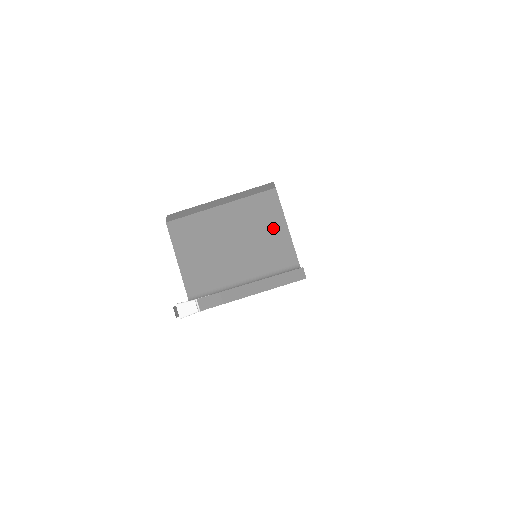
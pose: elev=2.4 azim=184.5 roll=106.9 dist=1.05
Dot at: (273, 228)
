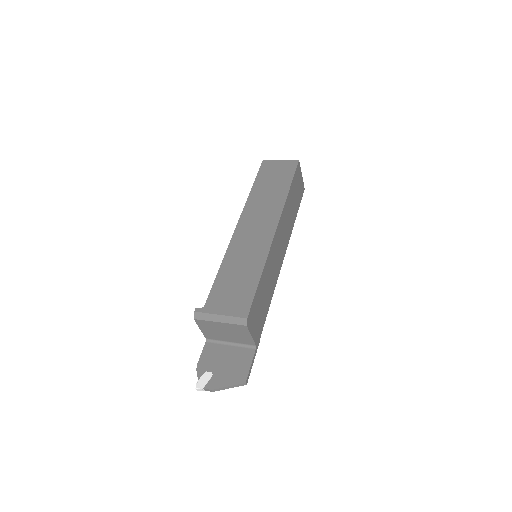
Dot at: (245, 335)
